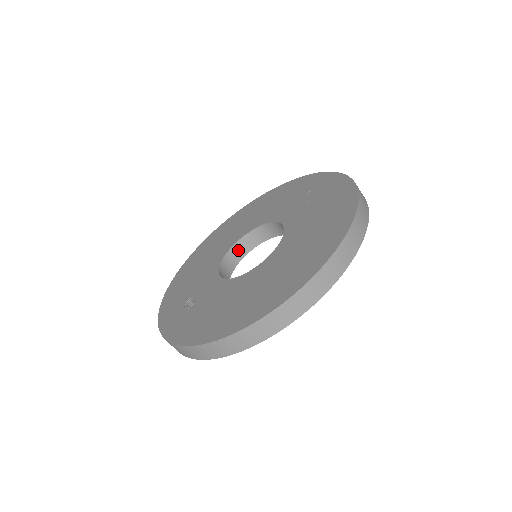
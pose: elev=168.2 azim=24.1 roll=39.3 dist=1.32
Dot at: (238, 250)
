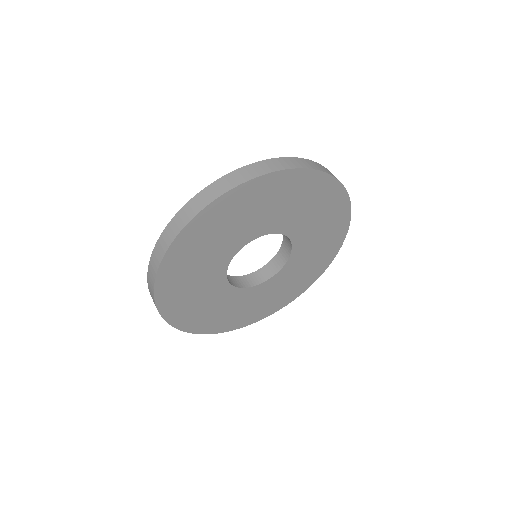
Dot at: (273, 266)
